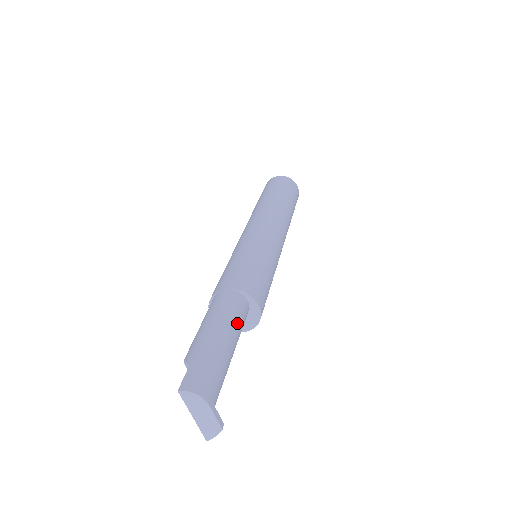
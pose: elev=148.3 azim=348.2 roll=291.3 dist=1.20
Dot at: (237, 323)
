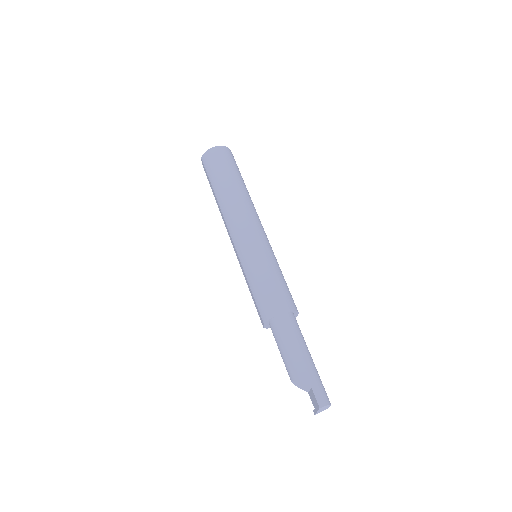
Dot at: occluded
